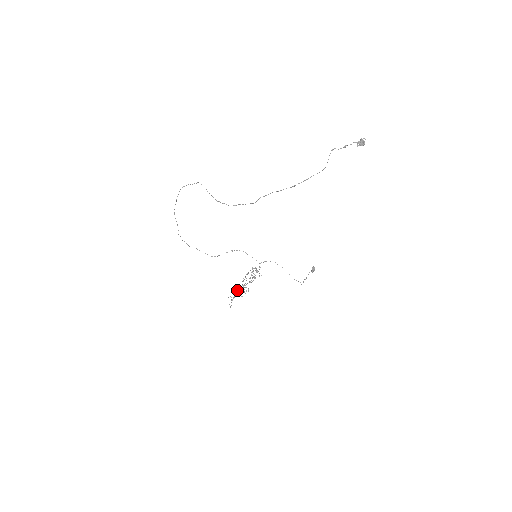
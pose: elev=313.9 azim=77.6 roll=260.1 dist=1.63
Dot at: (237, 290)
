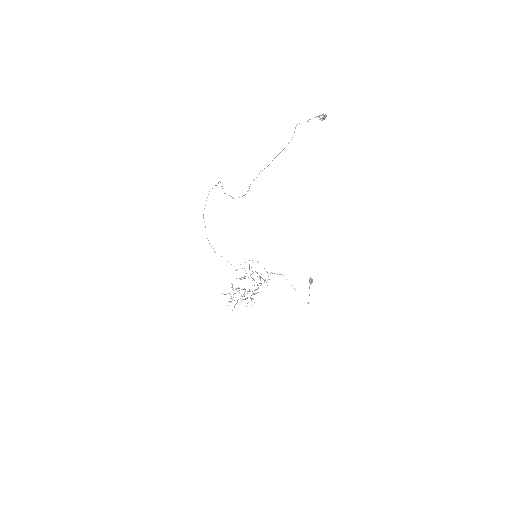
Dot at: occluded
